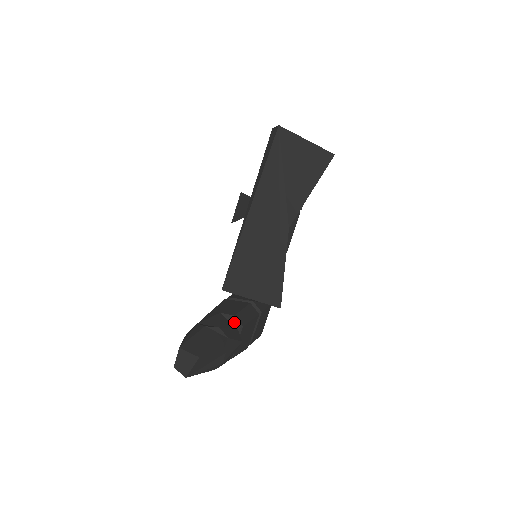
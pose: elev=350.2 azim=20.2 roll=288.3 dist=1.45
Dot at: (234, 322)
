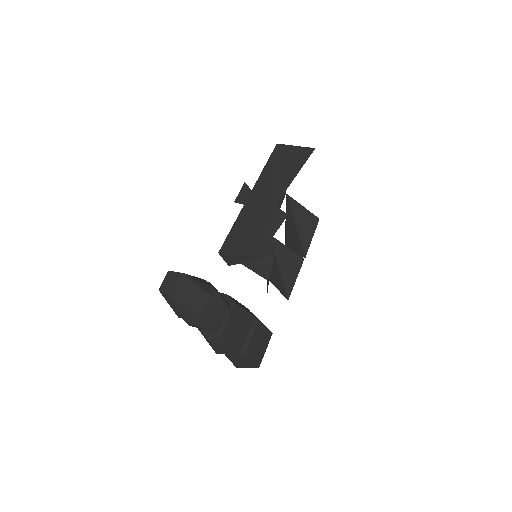
Dot at: (227, 299)
